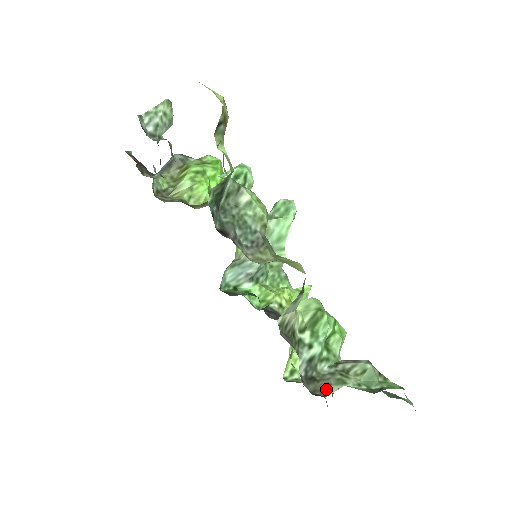
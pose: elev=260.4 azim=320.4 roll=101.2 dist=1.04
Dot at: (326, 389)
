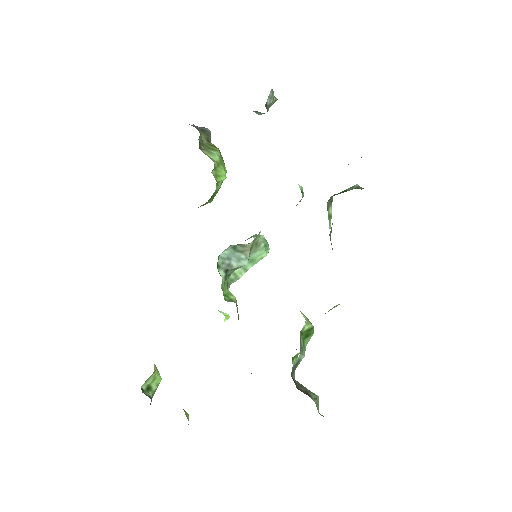
Dot at: (307, 392)
